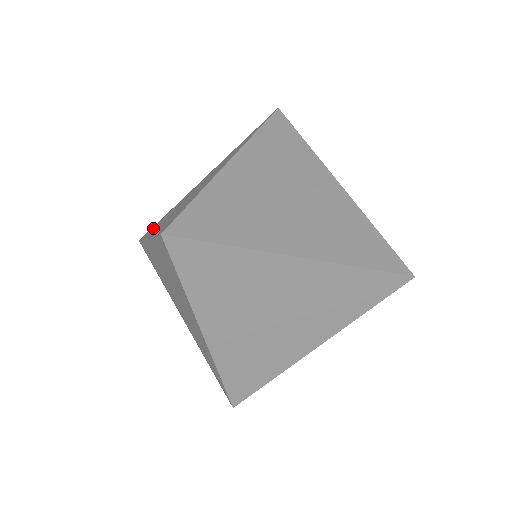
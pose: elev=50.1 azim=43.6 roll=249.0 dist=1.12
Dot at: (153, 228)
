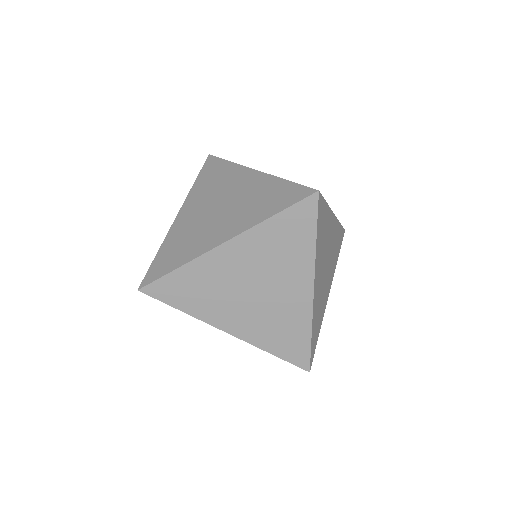
Dot at: occluded
